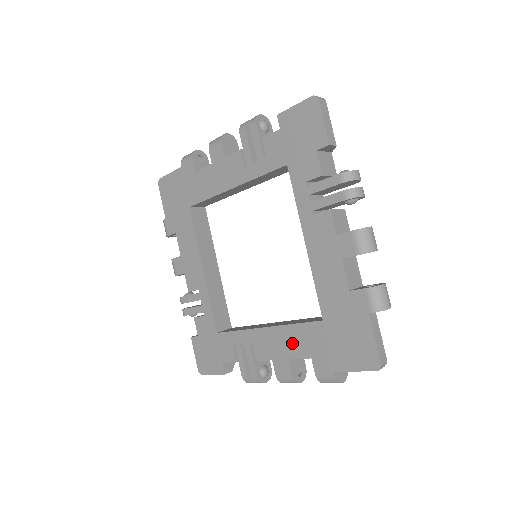
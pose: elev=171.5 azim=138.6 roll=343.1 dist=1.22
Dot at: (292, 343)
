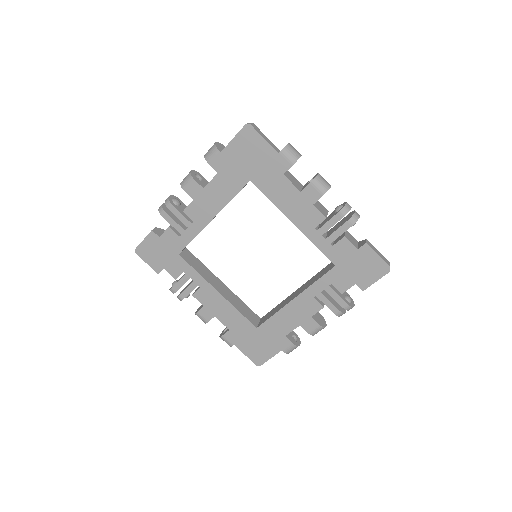
Dot at: (227, 315)
